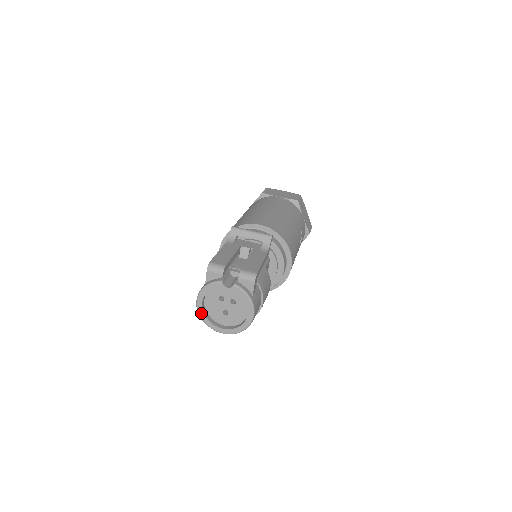
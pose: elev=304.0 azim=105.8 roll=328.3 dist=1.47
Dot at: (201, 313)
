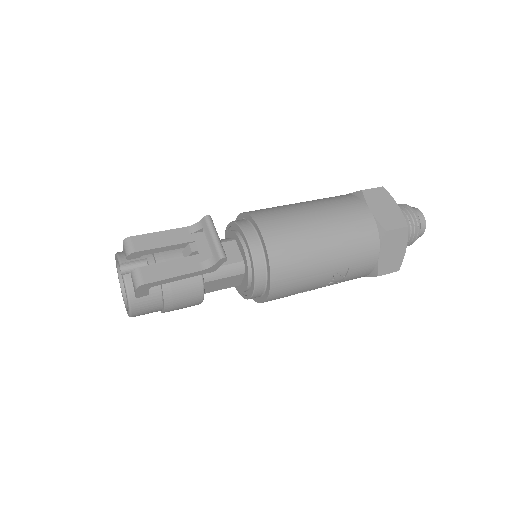
Dot at: (117, 270)
